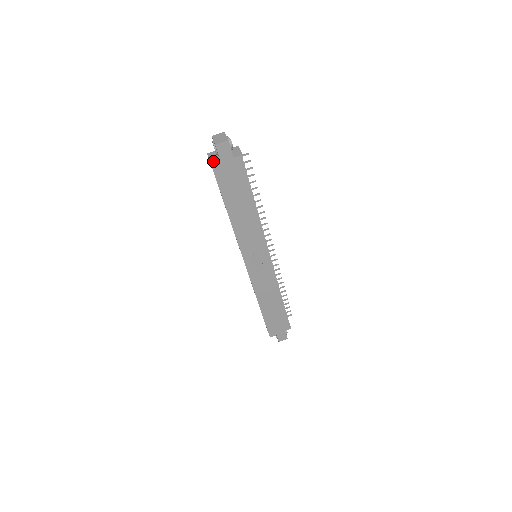
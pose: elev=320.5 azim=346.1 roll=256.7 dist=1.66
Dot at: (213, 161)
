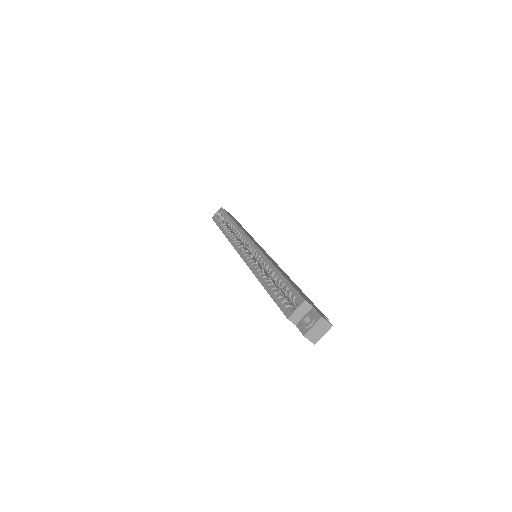
Dot at: (291, 321)
